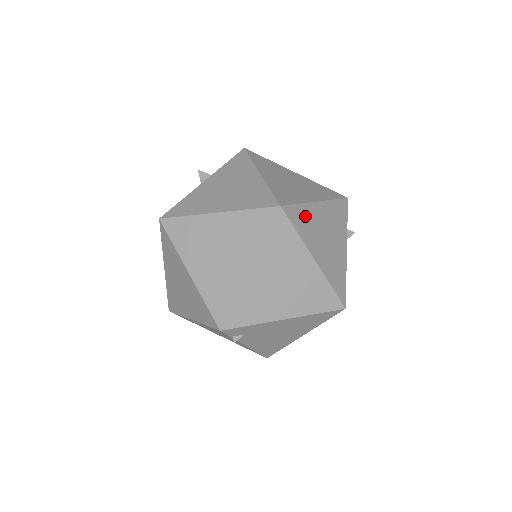
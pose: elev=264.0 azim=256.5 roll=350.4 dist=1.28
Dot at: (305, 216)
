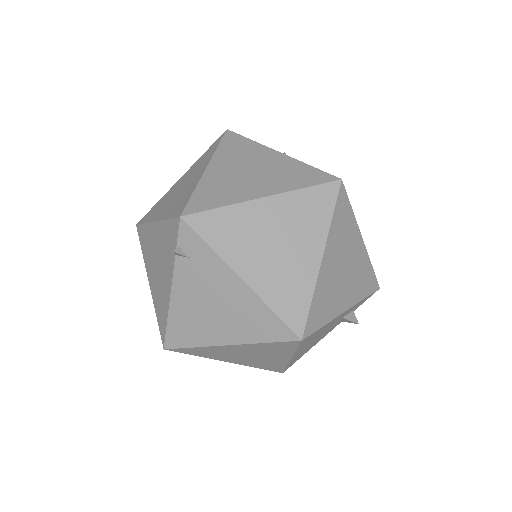
Dot at: (347, 223)
